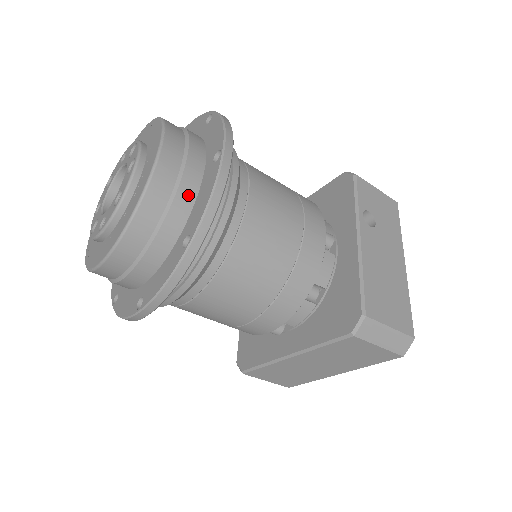
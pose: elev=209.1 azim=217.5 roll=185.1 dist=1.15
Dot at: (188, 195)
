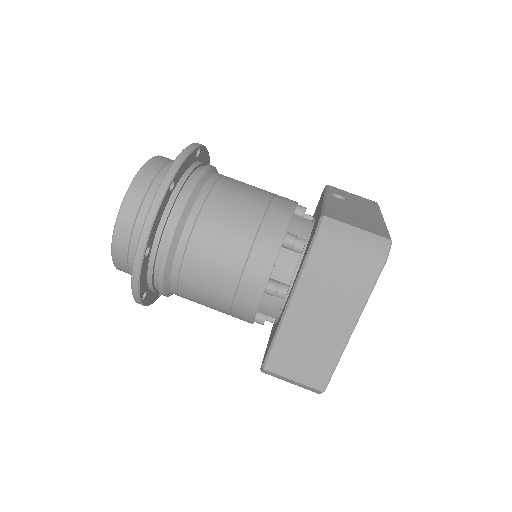
Dot at: occluded
